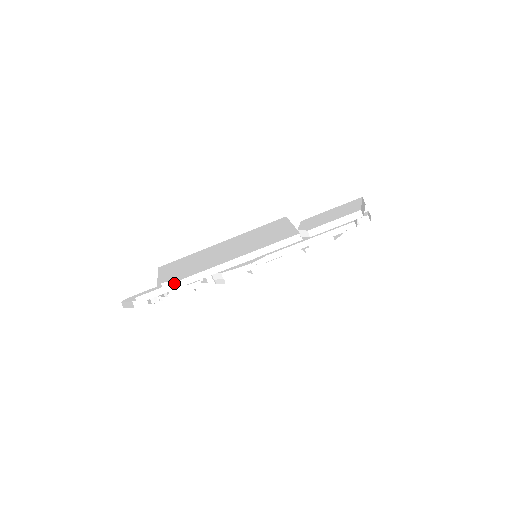
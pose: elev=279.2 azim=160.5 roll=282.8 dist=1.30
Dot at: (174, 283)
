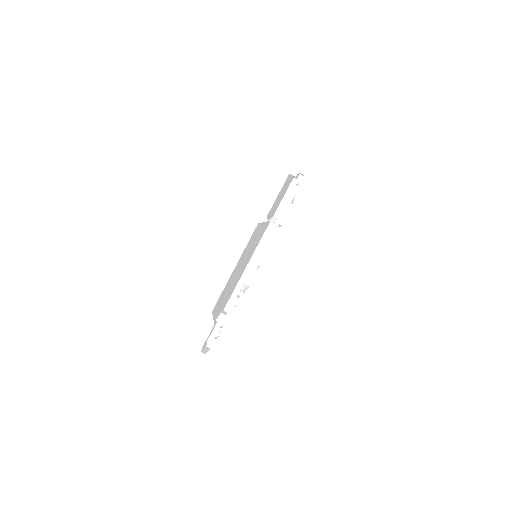
Dot at: (223, 314)
